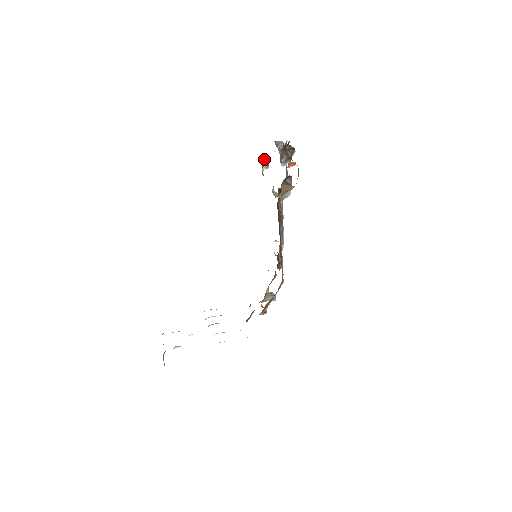
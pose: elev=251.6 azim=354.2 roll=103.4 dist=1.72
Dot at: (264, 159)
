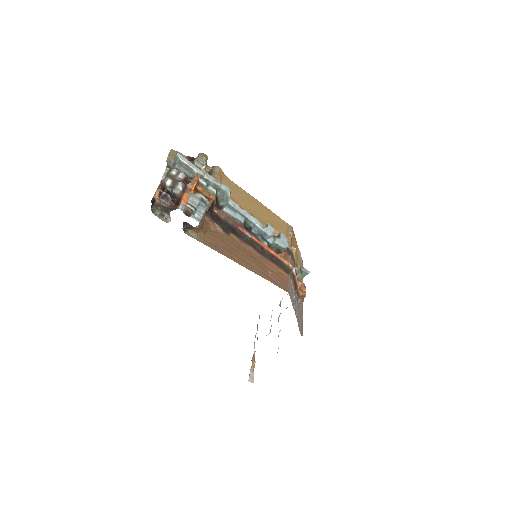
Dot at: occluded
